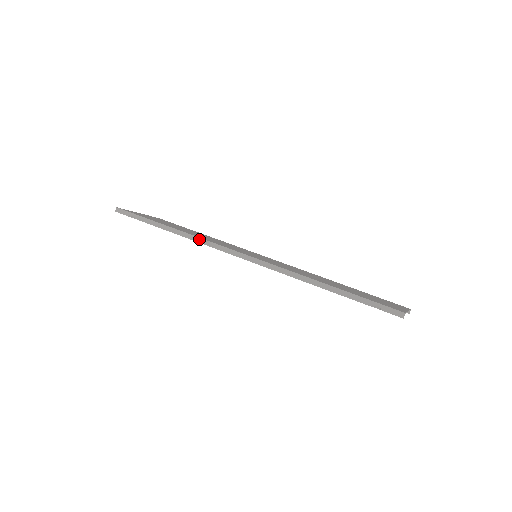
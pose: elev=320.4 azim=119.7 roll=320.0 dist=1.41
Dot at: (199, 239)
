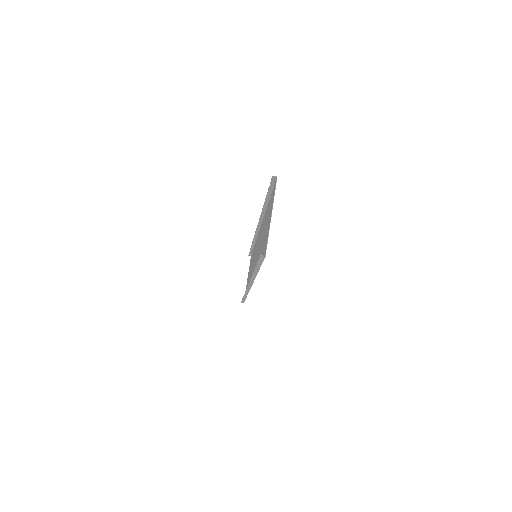
Dot at: (256, 237)
